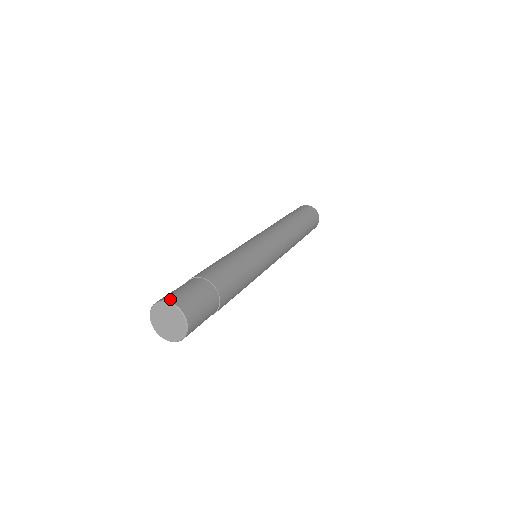
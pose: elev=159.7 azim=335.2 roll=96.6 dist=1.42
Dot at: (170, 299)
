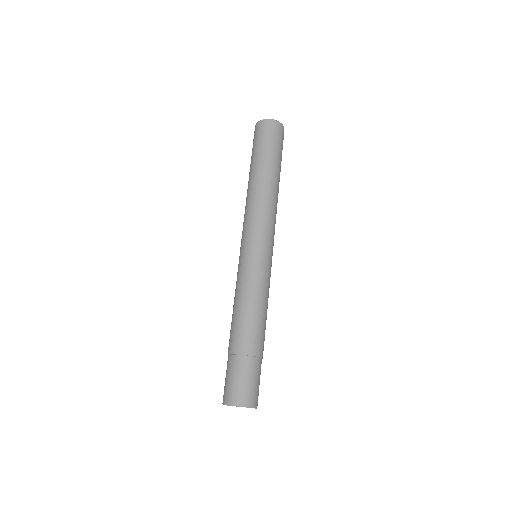
Dot at: (246, 403)
